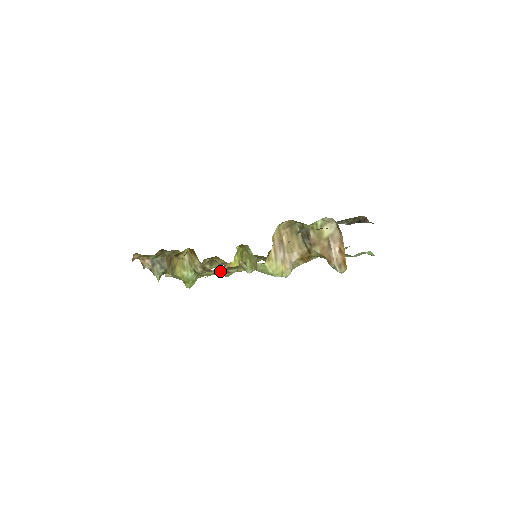
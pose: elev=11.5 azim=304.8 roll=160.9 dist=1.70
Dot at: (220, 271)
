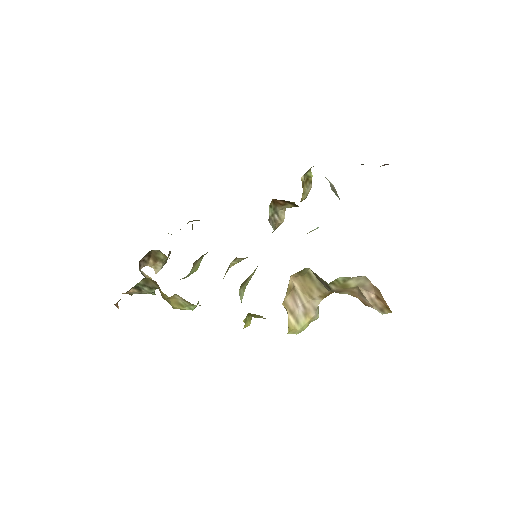
Dot at: occluded
